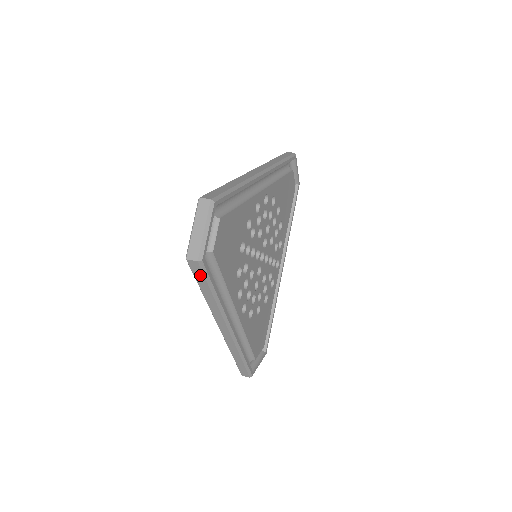
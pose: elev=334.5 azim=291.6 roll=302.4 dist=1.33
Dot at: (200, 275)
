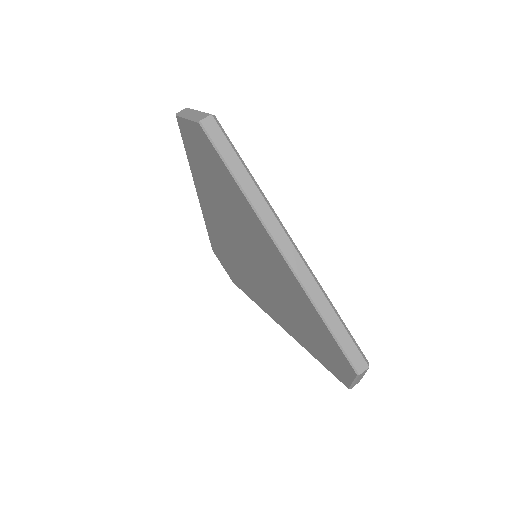
Dot at: occluded
